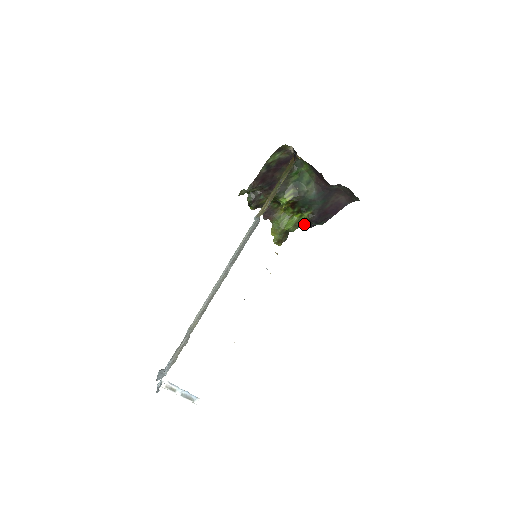
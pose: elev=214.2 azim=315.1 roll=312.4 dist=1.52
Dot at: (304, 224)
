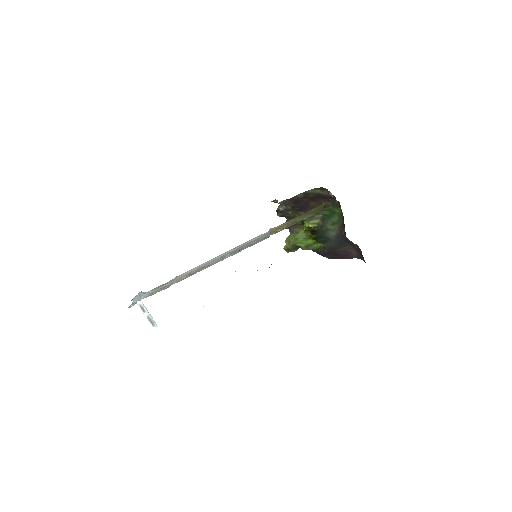
Dot at: (315, 250)
